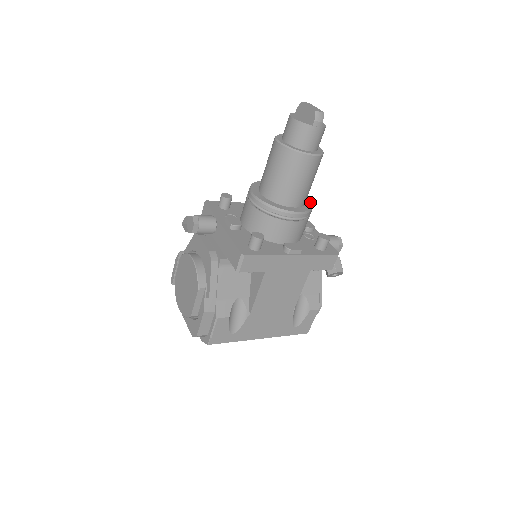
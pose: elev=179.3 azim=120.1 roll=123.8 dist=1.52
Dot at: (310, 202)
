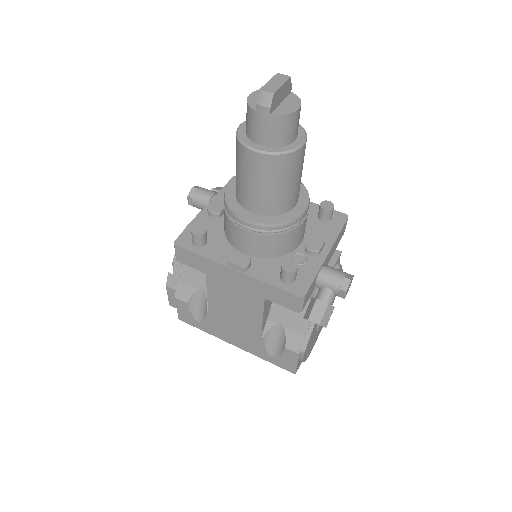
Dot at: (295, 215)
